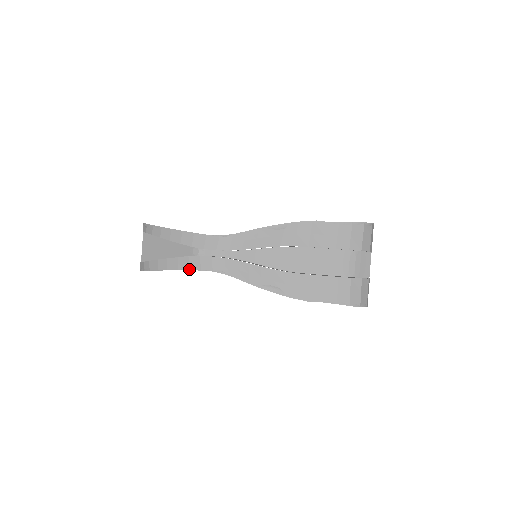
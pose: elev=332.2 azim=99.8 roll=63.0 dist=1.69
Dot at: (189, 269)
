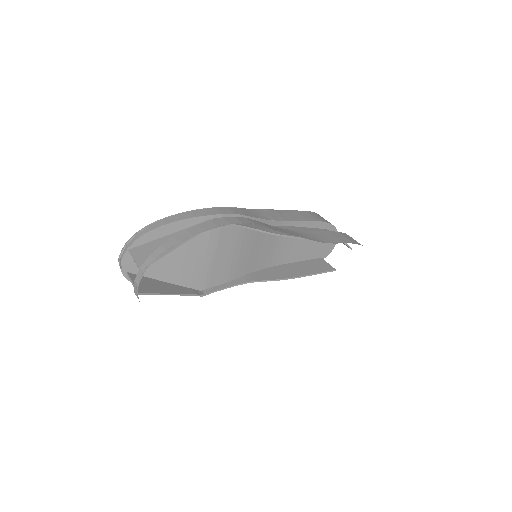
Dot at: (218, 226)
